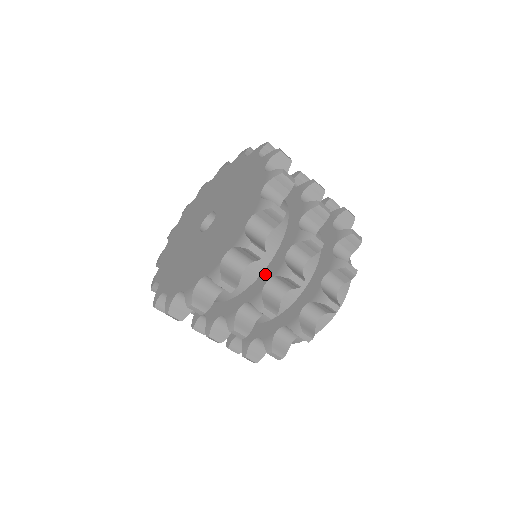
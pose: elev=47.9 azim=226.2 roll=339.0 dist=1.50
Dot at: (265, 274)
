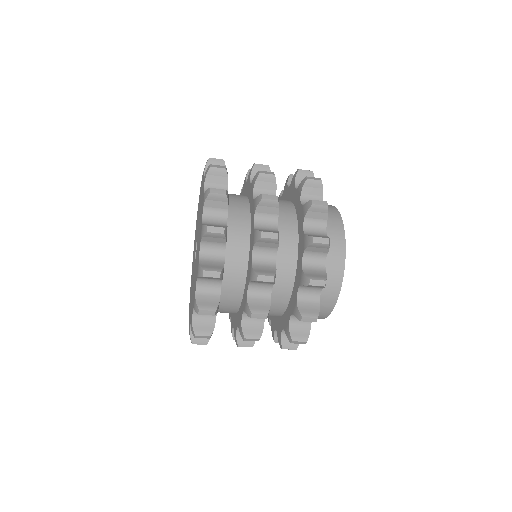
Dot at: (238, 316)
